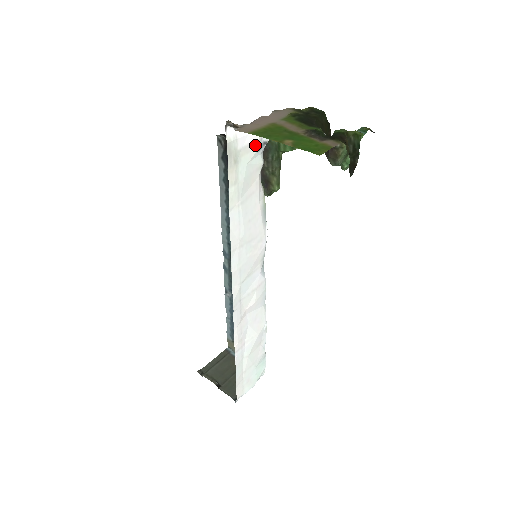
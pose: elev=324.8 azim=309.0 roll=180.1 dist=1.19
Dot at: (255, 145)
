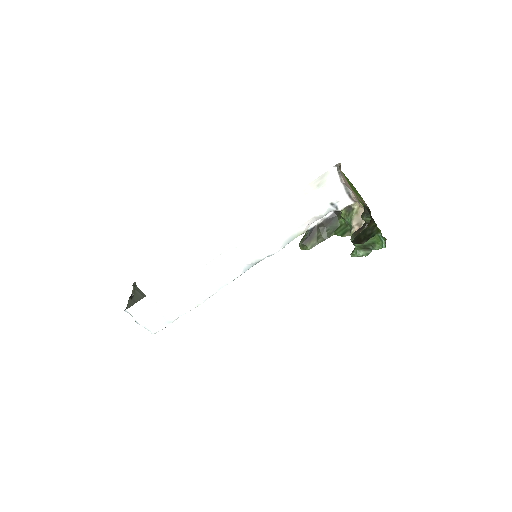
Dot at: (333, 198)
